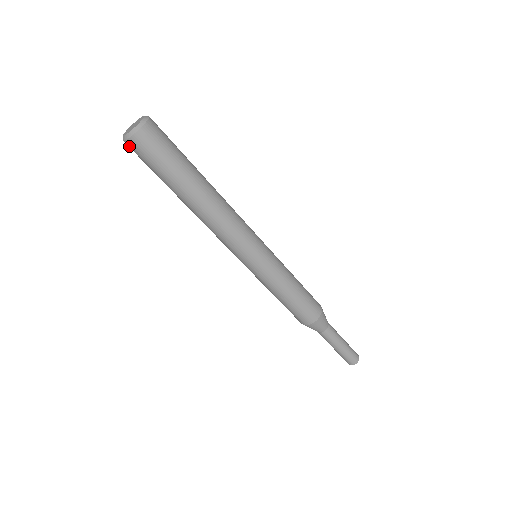
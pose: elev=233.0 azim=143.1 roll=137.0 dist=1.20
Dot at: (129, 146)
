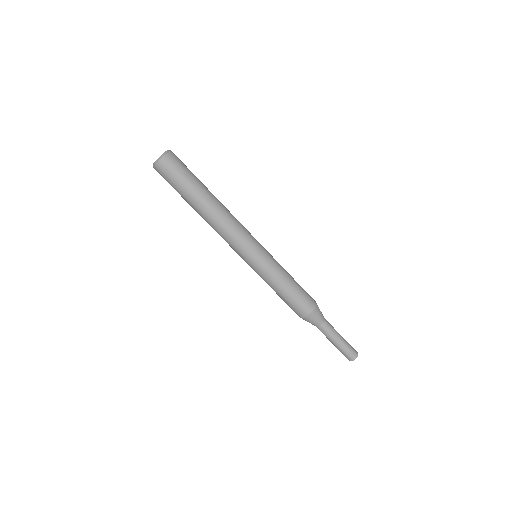
Dot at: (157, 171)
